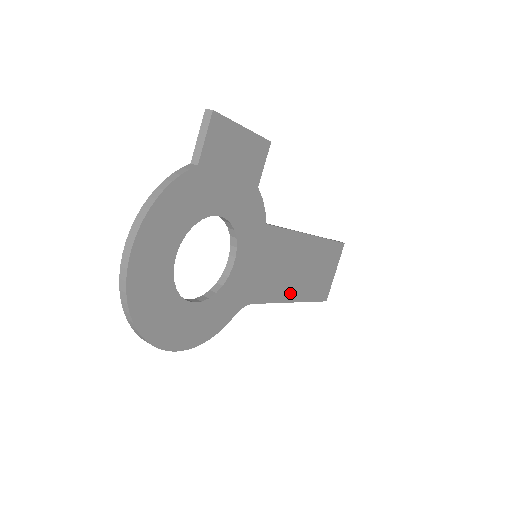
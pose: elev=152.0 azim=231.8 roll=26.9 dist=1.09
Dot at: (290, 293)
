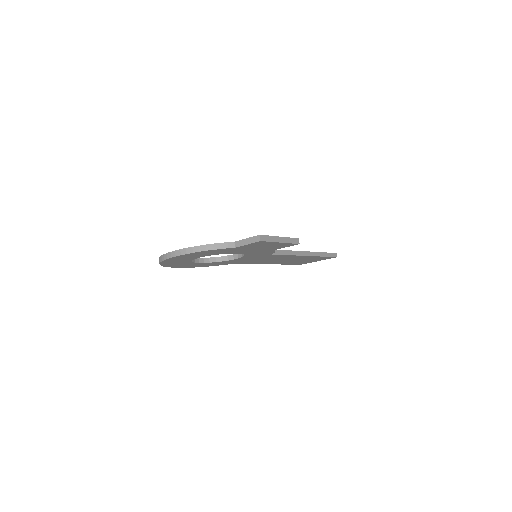
Dot at: (271, 263)
